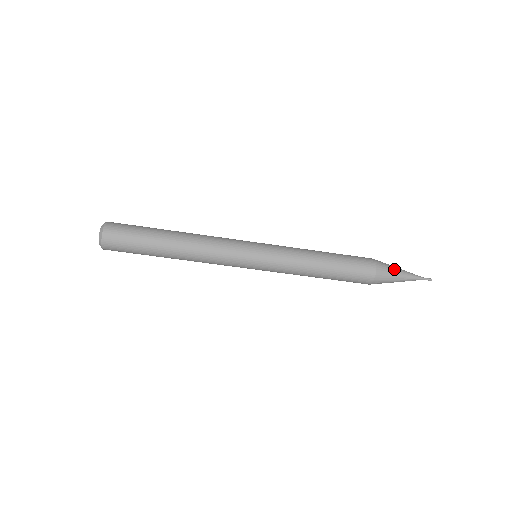
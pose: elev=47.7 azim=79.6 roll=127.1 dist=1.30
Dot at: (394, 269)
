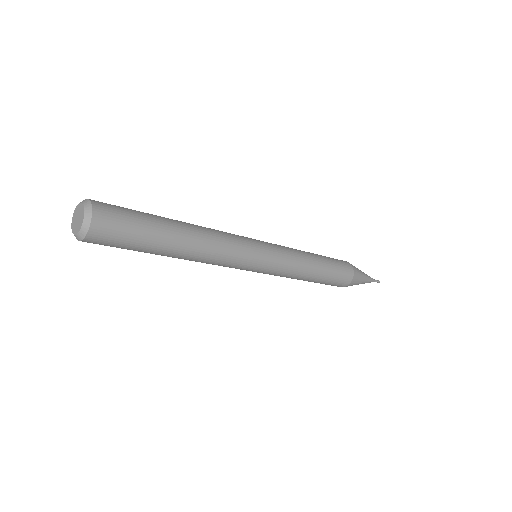
Dot at: (360, 282)
